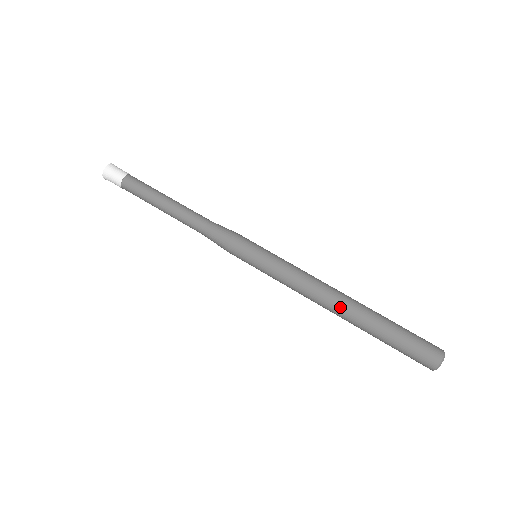
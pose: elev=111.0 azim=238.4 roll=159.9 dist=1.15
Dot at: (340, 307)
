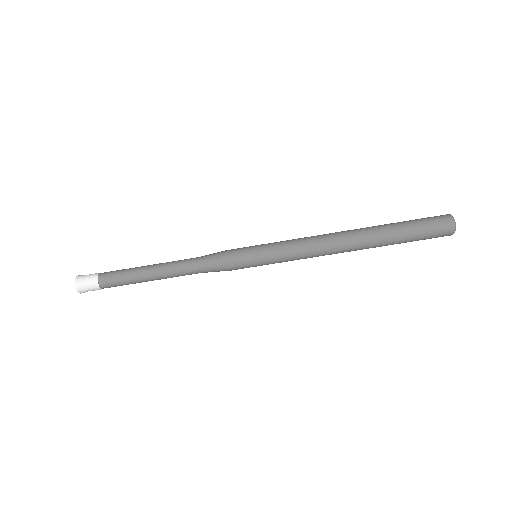
Dot at: occluded
